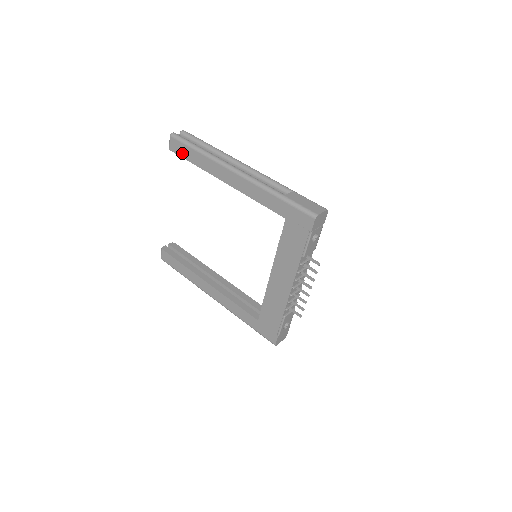
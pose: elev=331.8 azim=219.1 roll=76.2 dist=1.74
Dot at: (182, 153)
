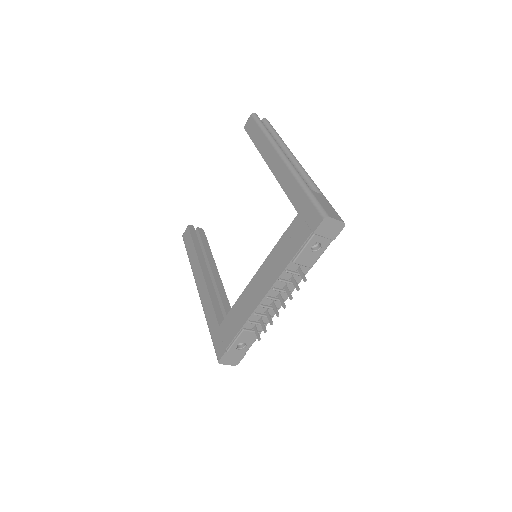
Dot at: (251, 132)
